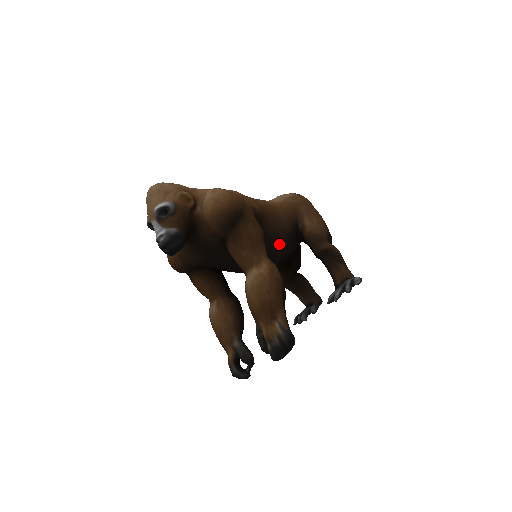
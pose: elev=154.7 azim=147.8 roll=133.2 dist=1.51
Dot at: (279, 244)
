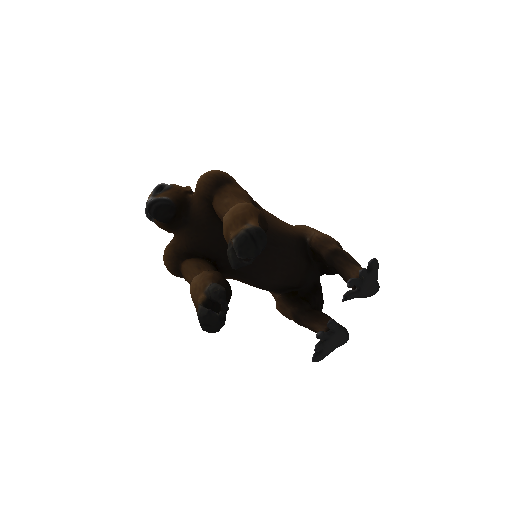
Dot at: (279, 237)
